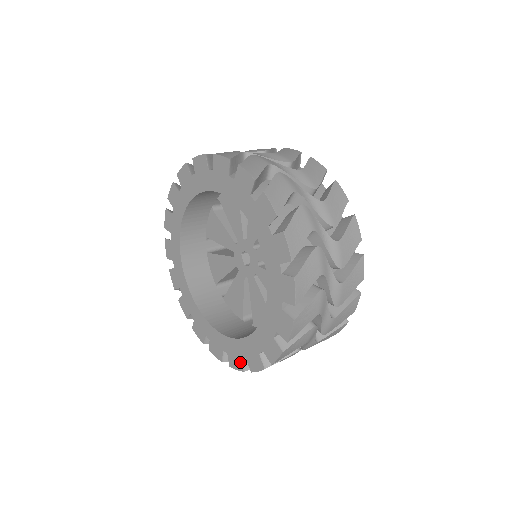
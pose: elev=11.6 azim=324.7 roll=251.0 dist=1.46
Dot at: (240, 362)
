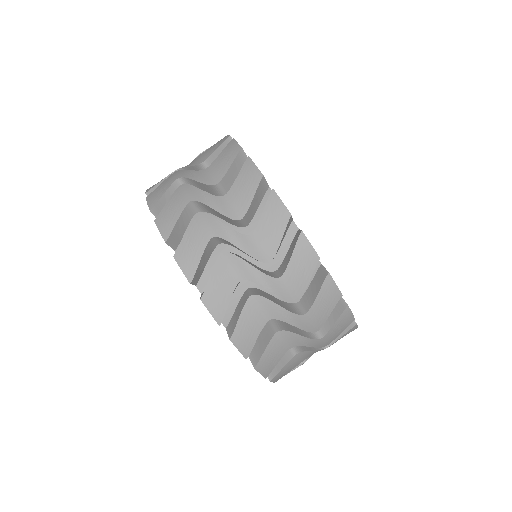
Dot at: occluded
